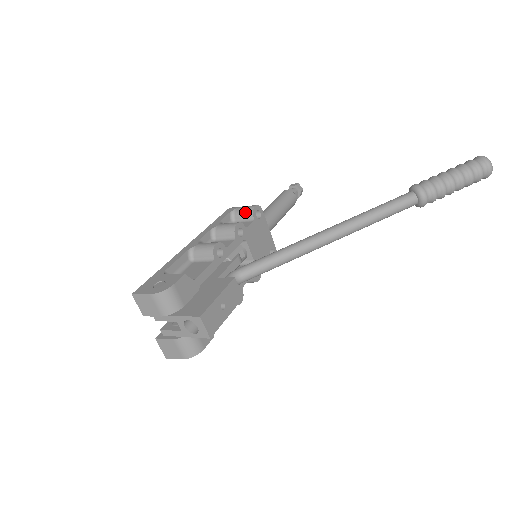
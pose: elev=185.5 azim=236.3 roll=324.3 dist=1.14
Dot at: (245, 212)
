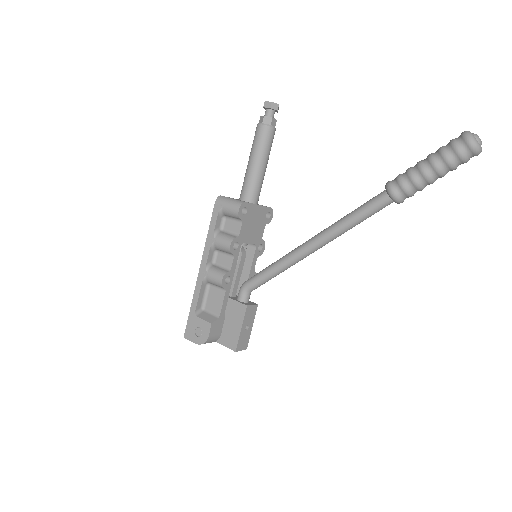
Dot at: (232, 215)
